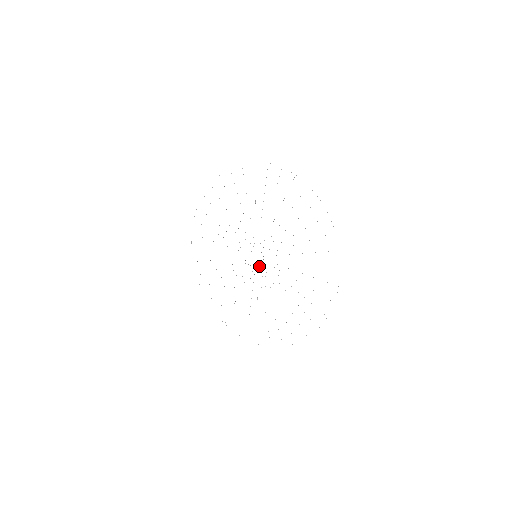
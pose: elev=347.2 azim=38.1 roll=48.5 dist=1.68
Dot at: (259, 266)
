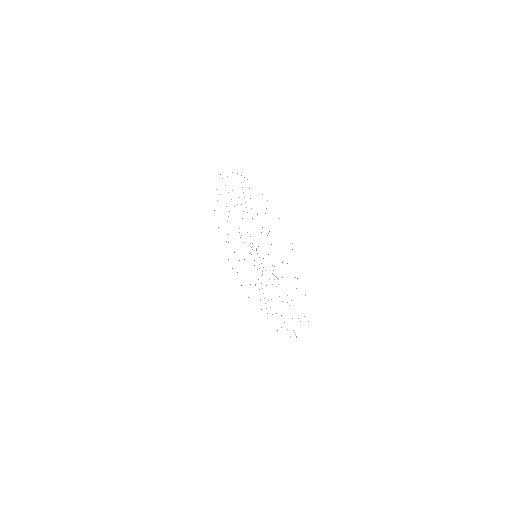
Dot at: occluded
